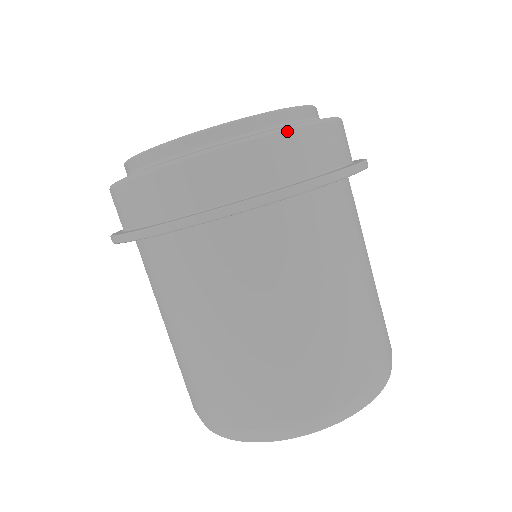
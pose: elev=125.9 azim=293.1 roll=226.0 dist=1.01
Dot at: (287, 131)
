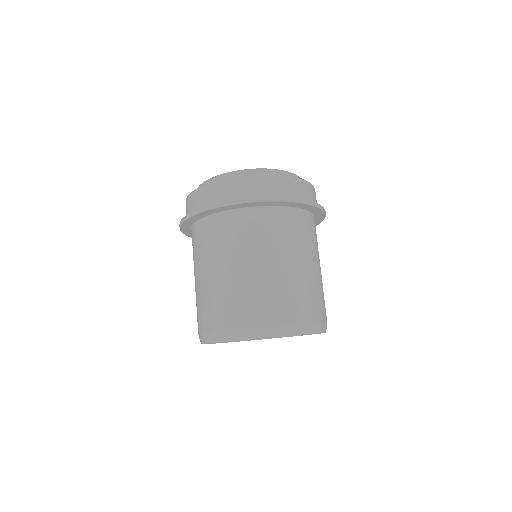
Dot at: (276, 175)
